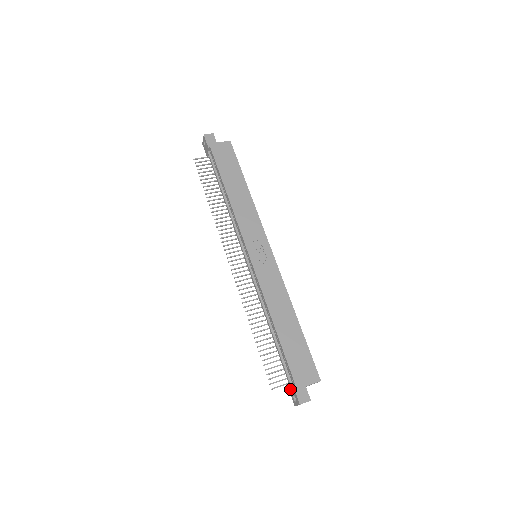
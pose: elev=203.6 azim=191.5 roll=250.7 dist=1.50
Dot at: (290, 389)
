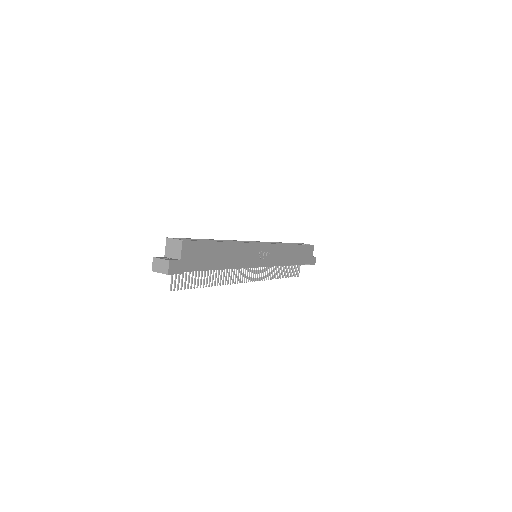
Dot at: occluded
